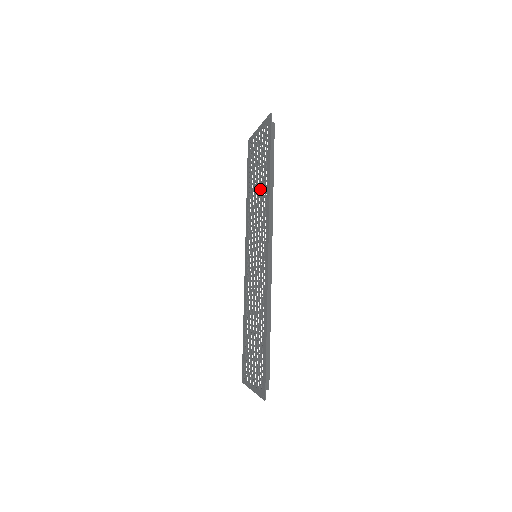
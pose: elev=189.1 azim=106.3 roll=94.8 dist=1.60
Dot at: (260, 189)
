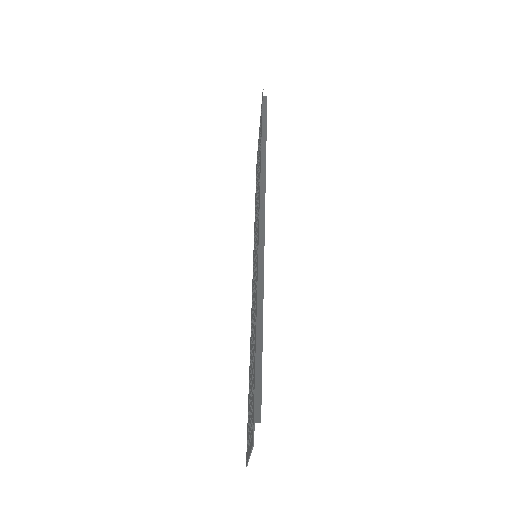
Dot at: (258, 176)
